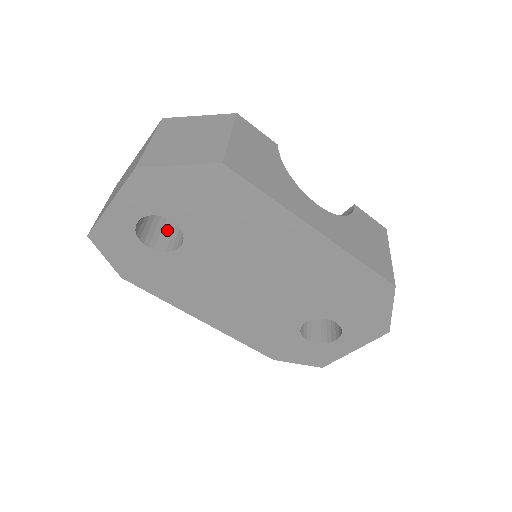
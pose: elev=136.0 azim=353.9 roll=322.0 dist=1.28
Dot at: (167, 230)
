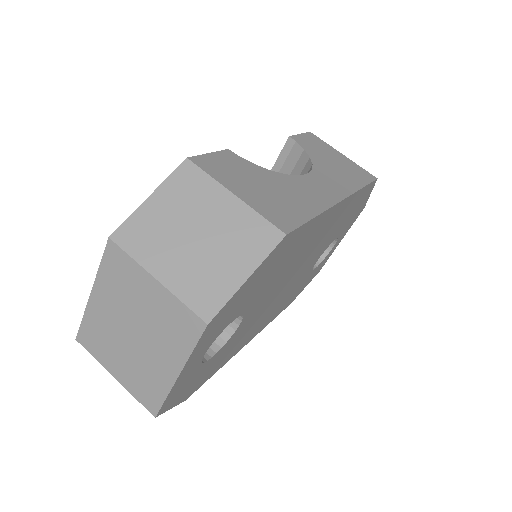
Dot at: occluded
